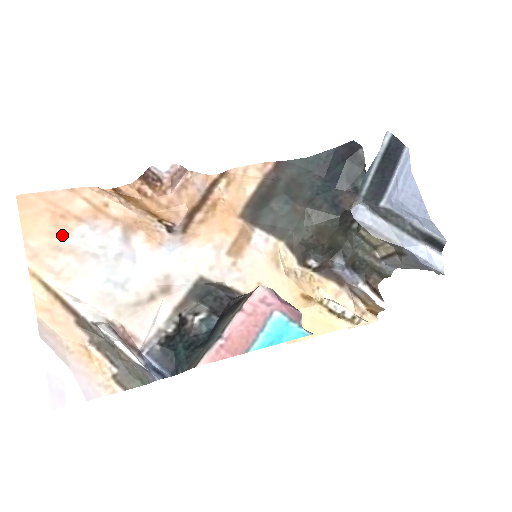
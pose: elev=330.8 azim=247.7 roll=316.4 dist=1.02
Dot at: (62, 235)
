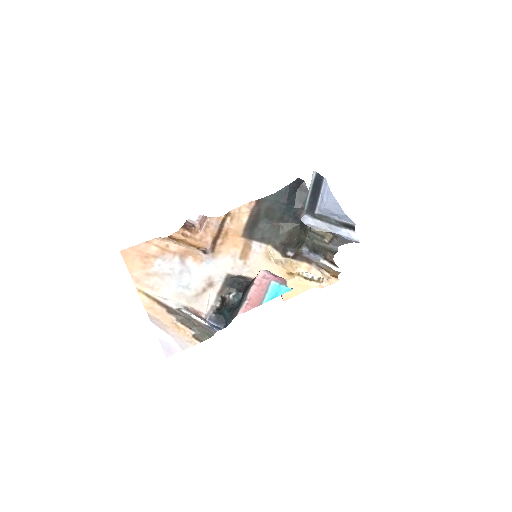
Dot at: (149, 267)
